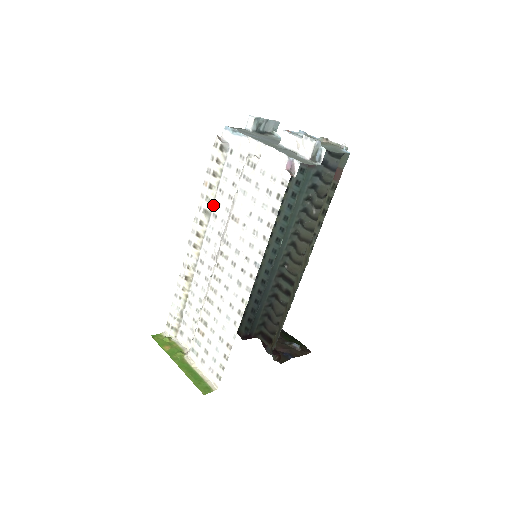
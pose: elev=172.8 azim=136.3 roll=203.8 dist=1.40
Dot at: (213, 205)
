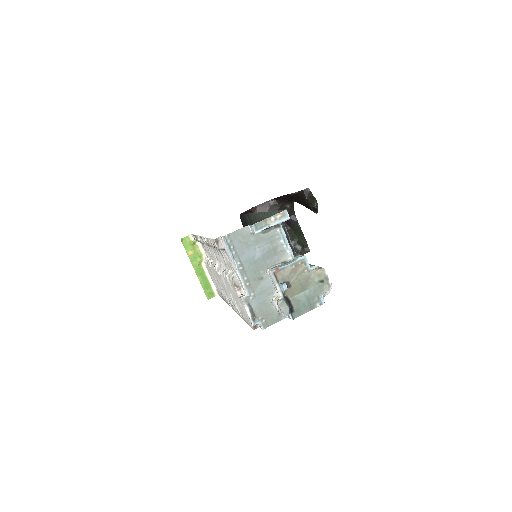
Dot at: occluded
